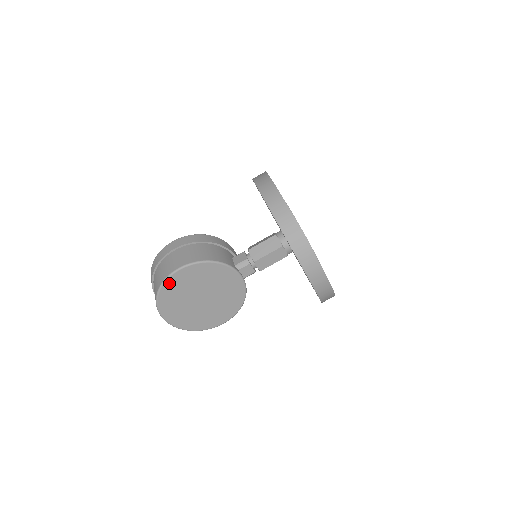
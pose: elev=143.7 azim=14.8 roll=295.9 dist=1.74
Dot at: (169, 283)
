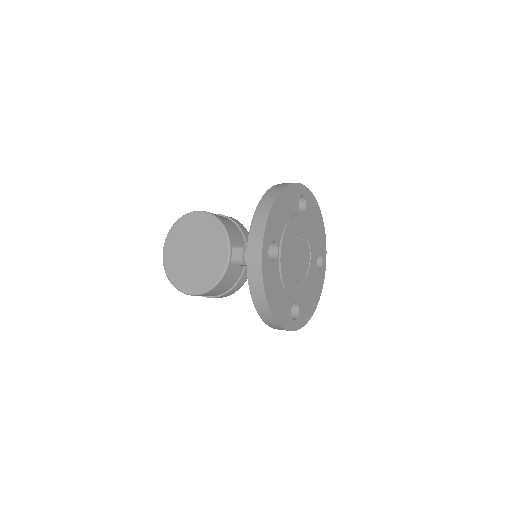
Dot at: (186, 219)
